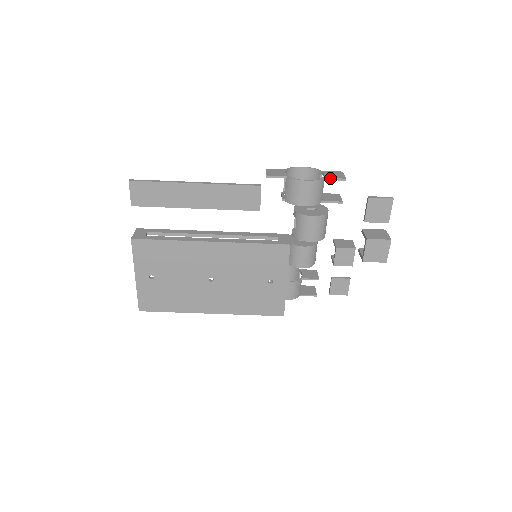
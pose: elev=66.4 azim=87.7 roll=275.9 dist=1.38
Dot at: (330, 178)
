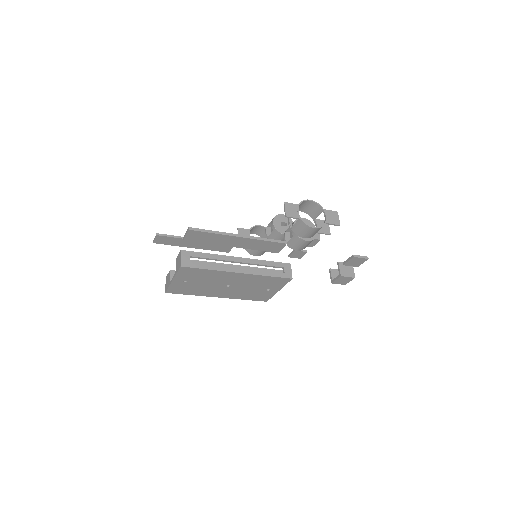
Dot at: (330, 224)
